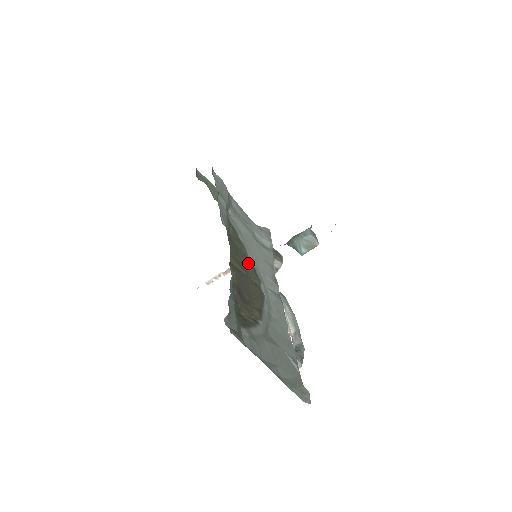
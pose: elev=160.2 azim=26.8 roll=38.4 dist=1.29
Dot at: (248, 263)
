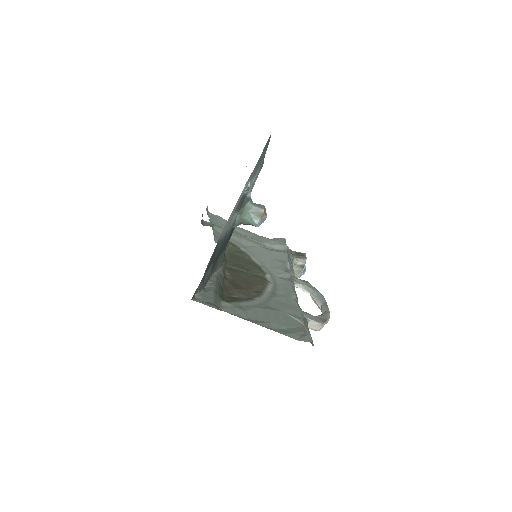
Dot at: (251, 264)
